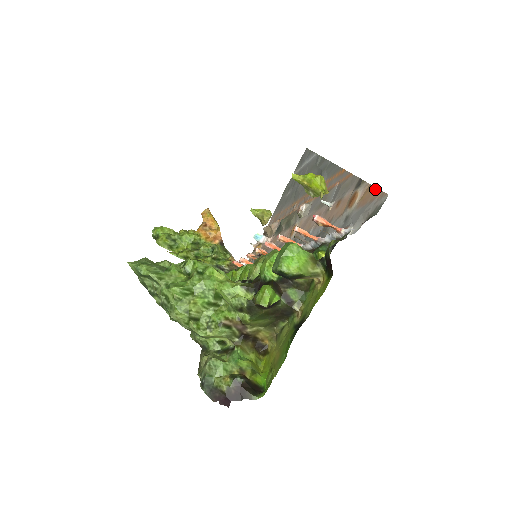
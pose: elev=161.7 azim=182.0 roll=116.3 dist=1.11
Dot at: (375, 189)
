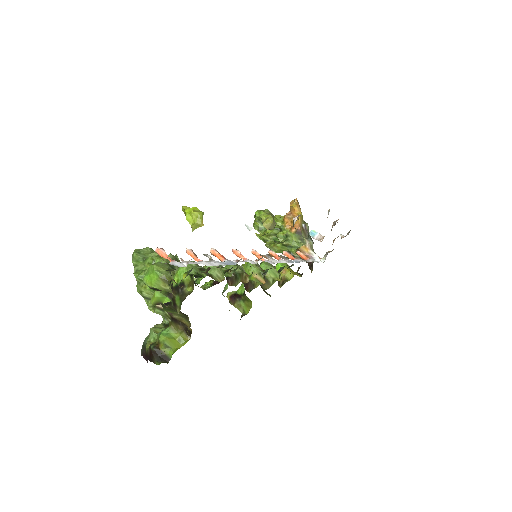
Dot at: occluded
